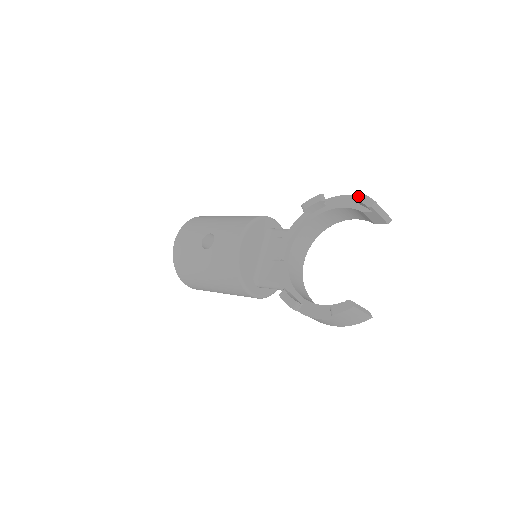
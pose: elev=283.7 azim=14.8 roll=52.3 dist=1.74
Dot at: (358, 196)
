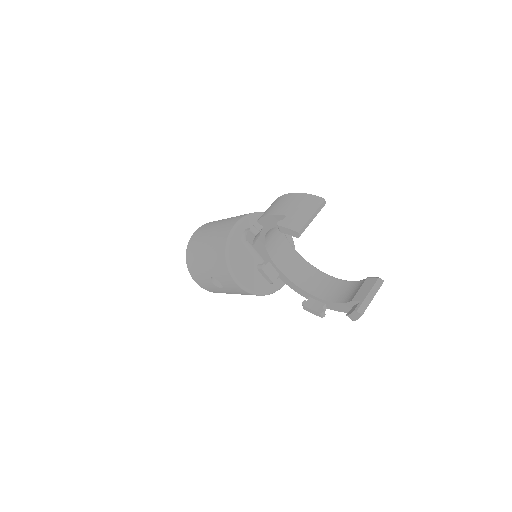
Dot at: (279, 229)
